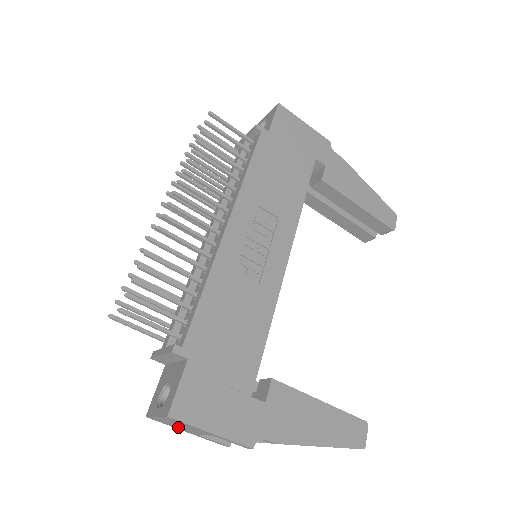
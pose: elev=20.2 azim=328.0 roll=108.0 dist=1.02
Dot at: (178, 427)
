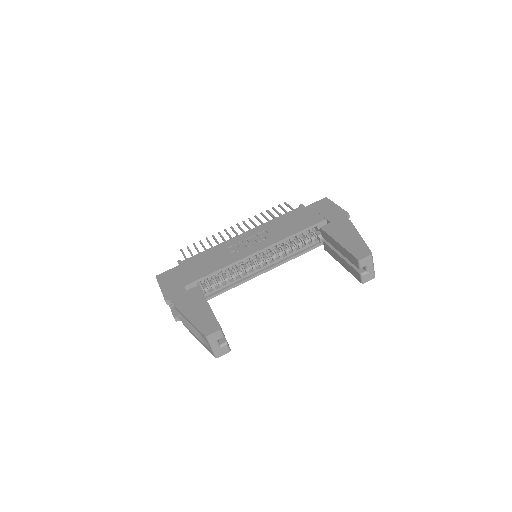
Dot at: occluded
